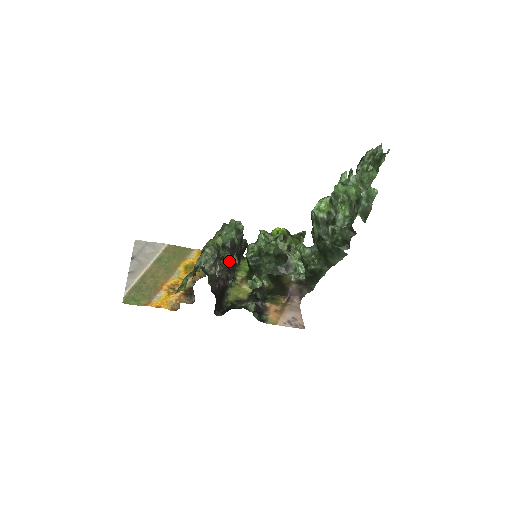
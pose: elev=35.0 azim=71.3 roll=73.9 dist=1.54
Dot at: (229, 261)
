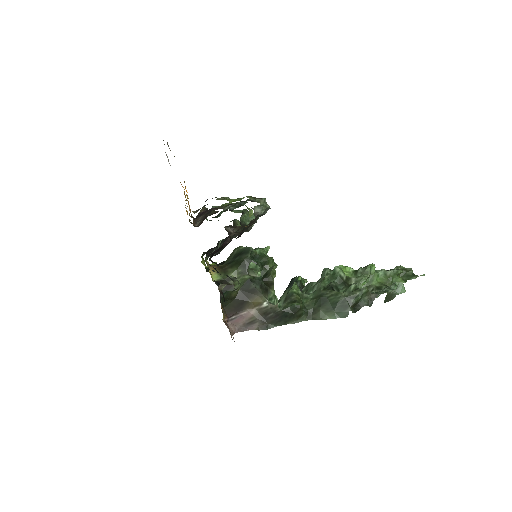
Dot at: (225, 238)
